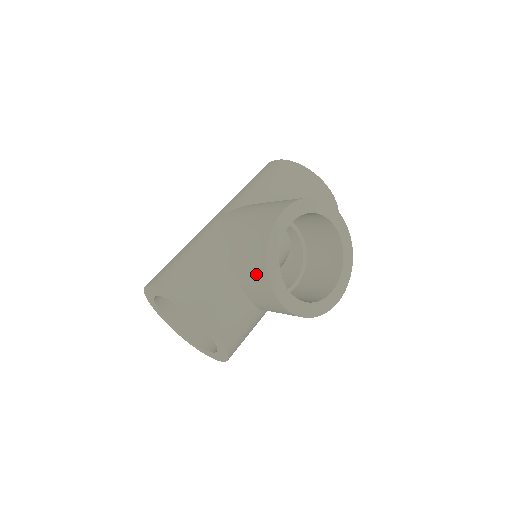
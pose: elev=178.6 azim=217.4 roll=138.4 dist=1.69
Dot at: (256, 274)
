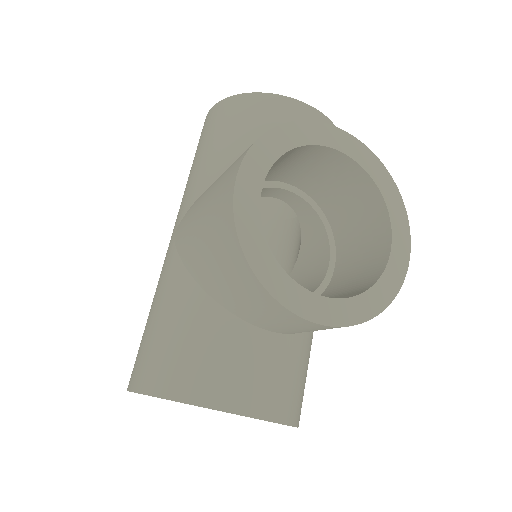
Dot at: (255, 300)
